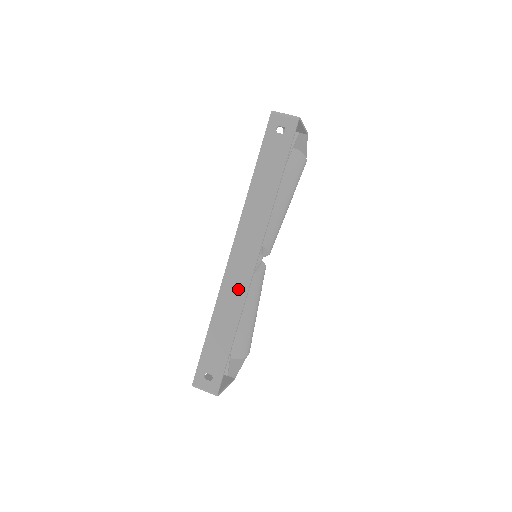
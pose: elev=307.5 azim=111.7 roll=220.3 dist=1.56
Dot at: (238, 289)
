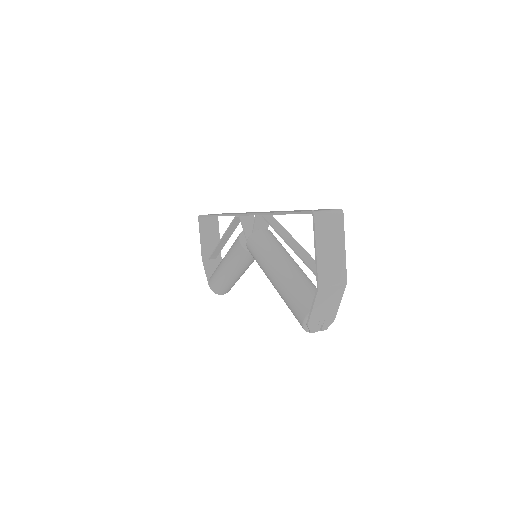
Dot at: occluded
